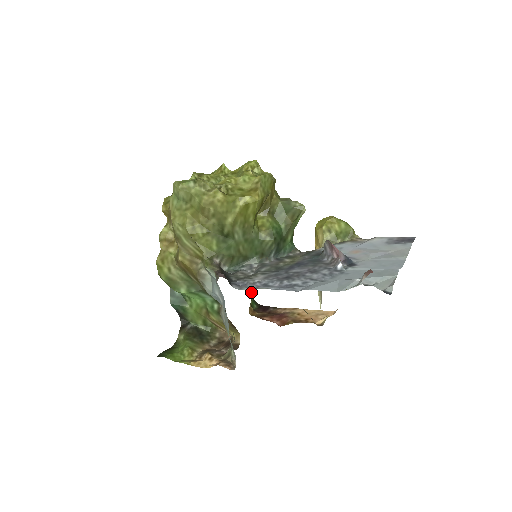
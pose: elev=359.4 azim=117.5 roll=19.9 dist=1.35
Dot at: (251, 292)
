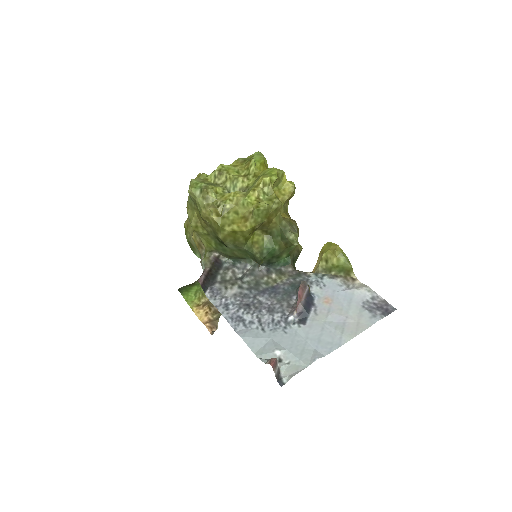
Dot at: occluded
